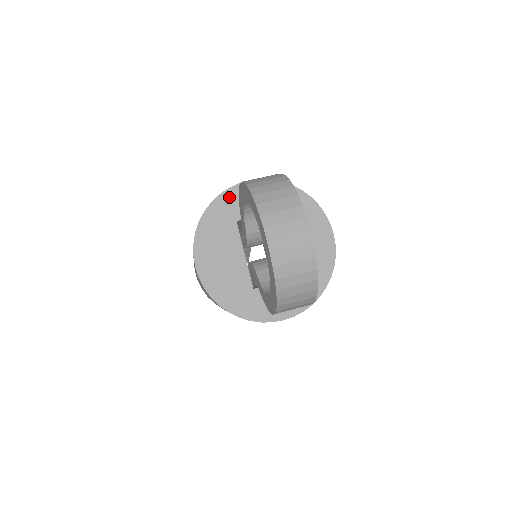
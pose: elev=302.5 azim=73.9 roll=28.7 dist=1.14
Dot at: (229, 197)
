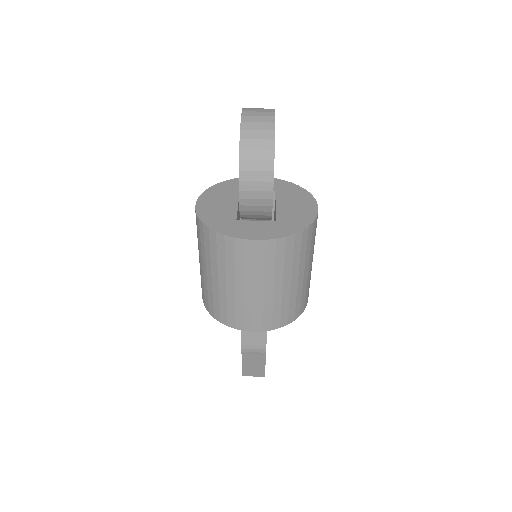
Dot at: occluded
